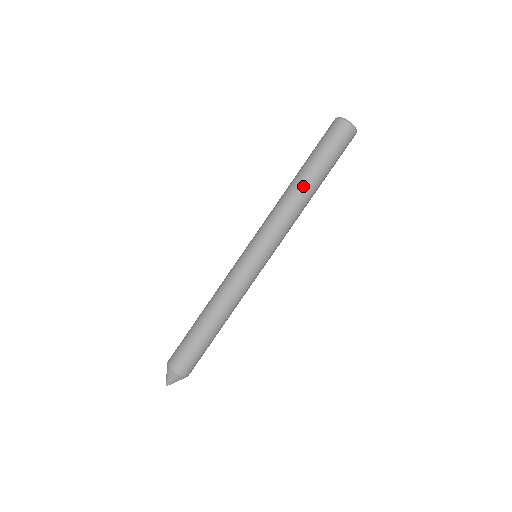
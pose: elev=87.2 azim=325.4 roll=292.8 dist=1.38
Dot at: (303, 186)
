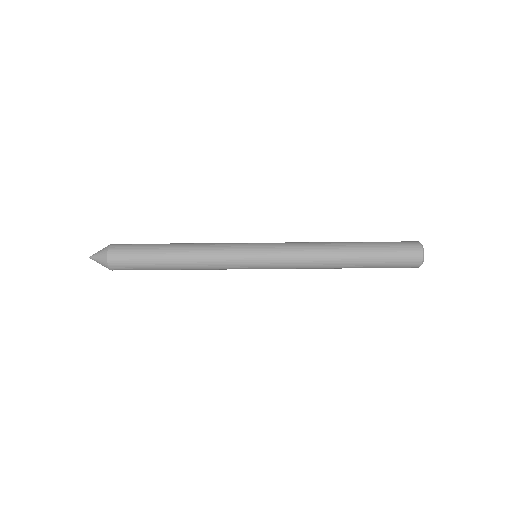
Dot at: (343, 253)
